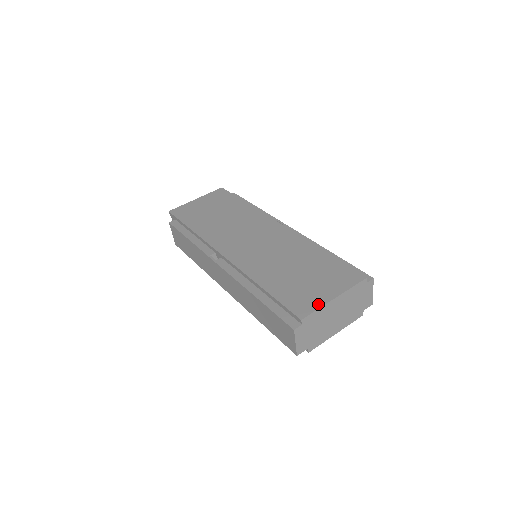
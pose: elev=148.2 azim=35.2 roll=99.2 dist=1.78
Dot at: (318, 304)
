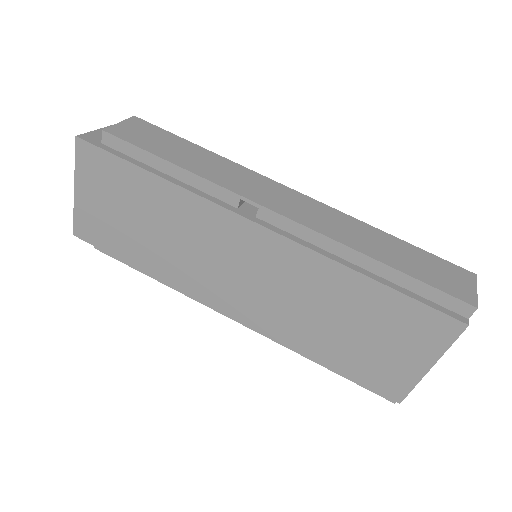
Dot at: (411, 381)
